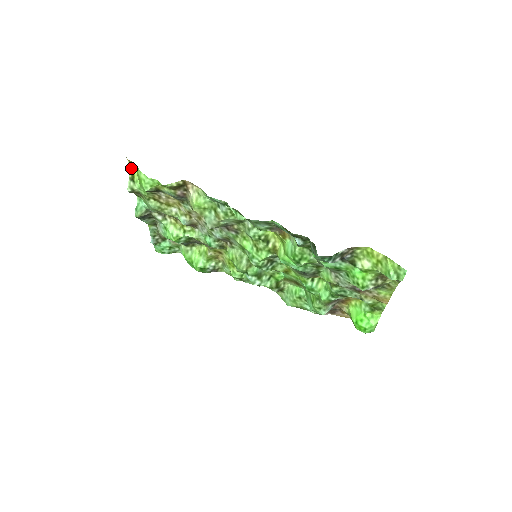
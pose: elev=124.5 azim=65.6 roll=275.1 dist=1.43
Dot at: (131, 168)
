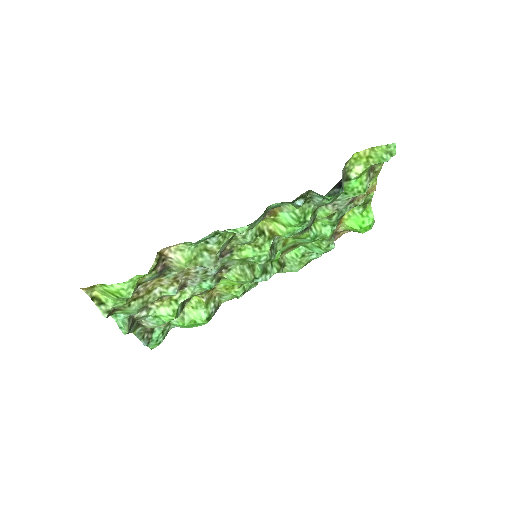
Dot at: (90, 295)
